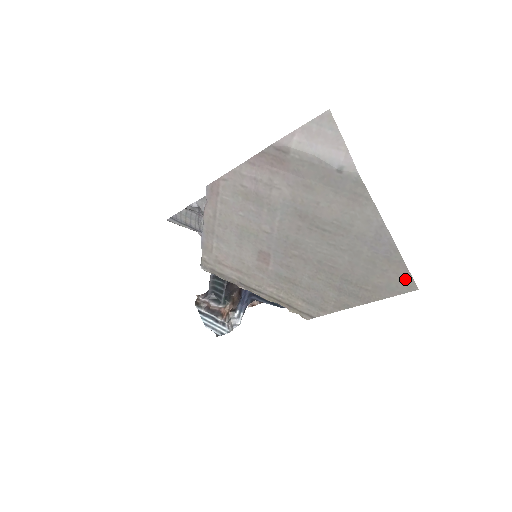
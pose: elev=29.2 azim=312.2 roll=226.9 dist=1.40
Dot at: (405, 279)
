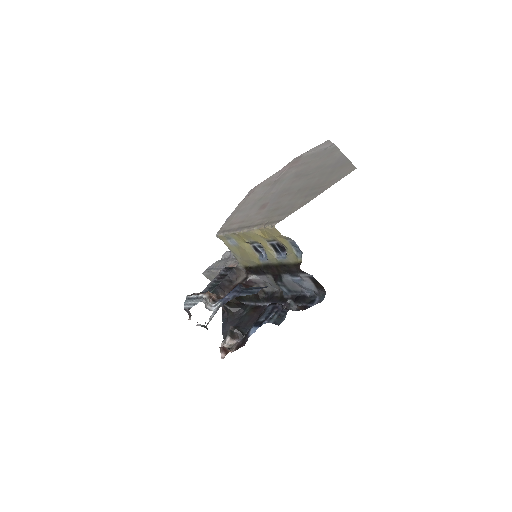
Dot at: (350, 168)
